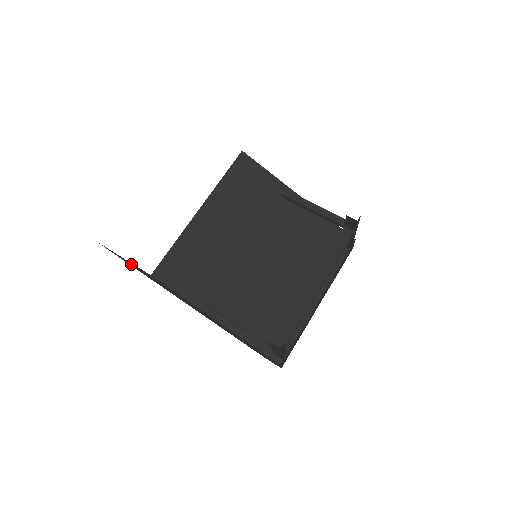
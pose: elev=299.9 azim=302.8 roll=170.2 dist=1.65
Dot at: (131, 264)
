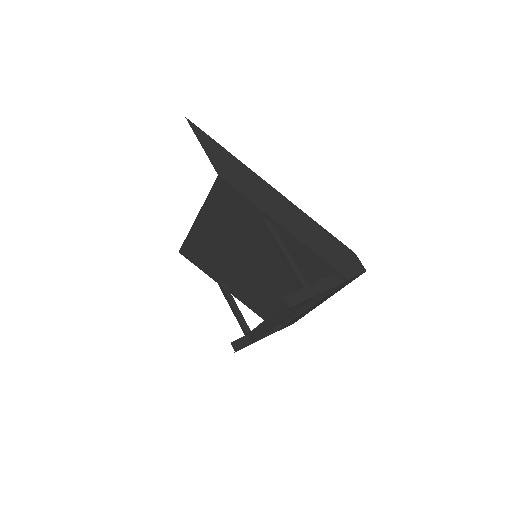
Dot at: occluded
